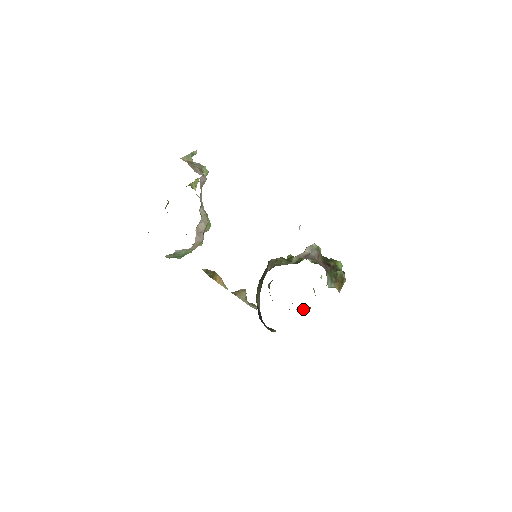
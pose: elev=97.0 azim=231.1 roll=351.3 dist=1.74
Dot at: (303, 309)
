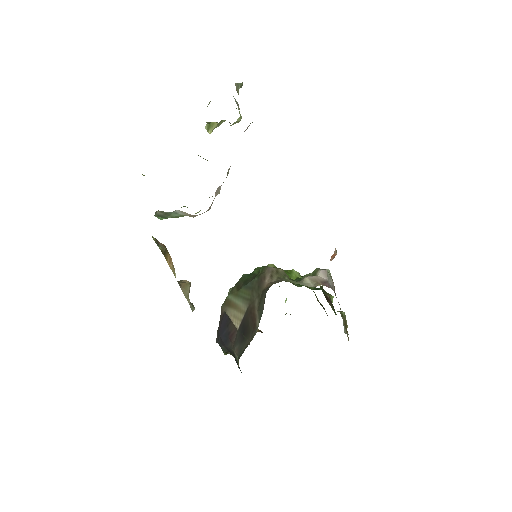
Dot at: occluded
